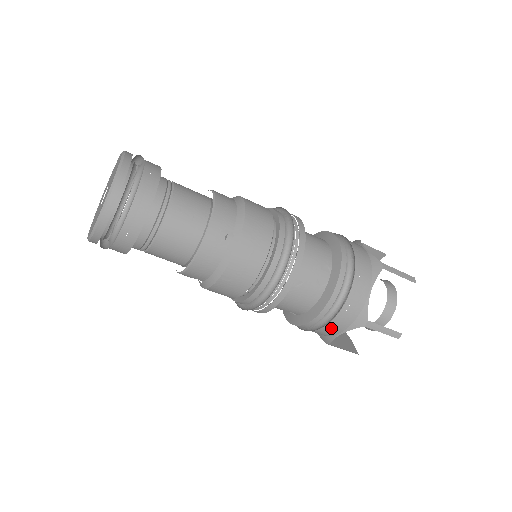
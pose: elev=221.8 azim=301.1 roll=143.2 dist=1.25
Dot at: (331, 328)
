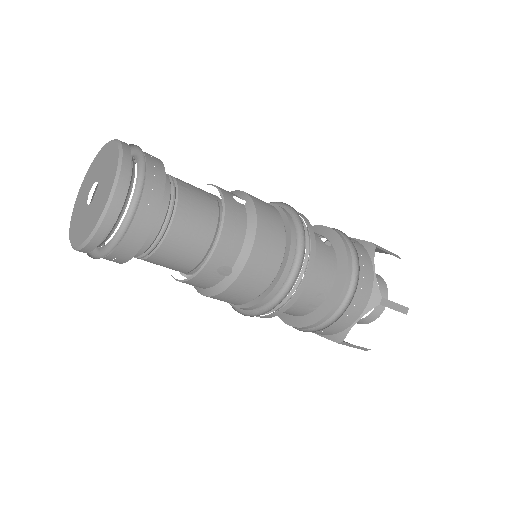
Dot at: occluded
